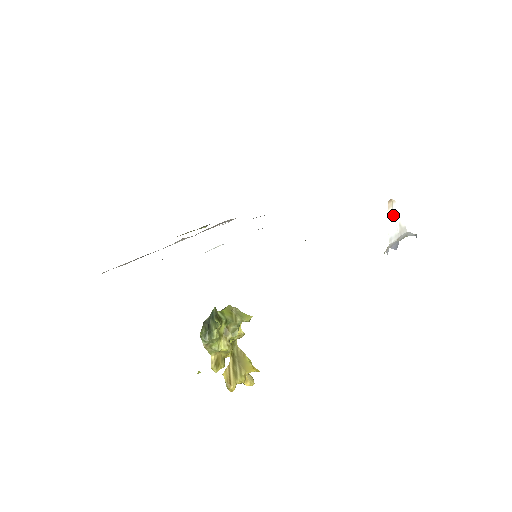
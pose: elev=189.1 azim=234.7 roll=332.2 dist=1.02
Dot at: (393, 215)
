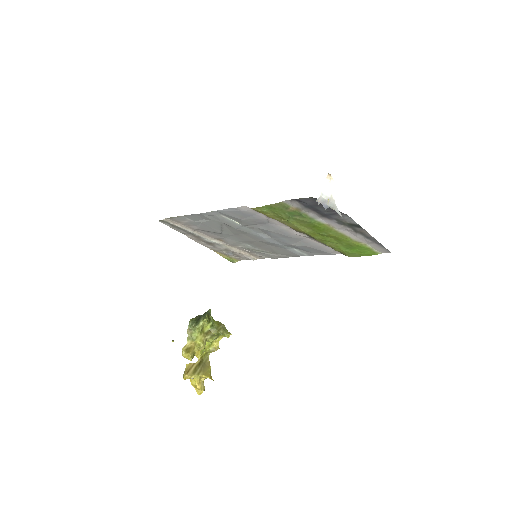
Dot at: (329, 186)
